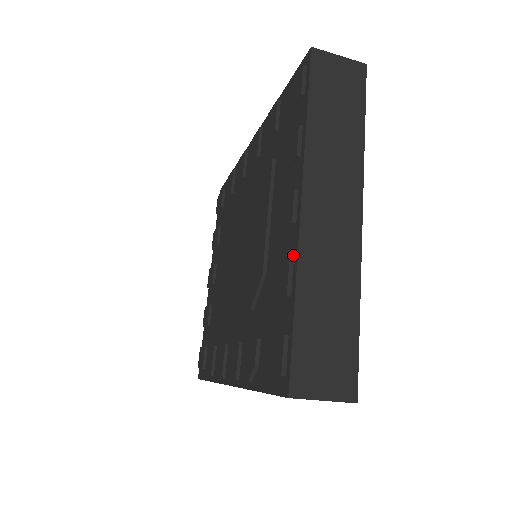
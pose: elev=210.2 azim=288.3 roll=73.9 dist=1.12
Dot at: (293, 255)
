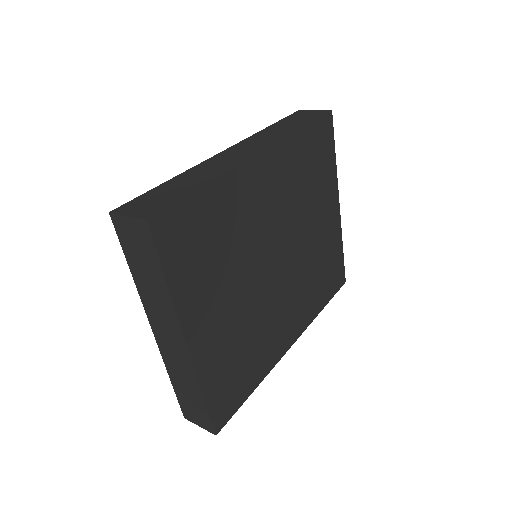
Dot at: occluded
